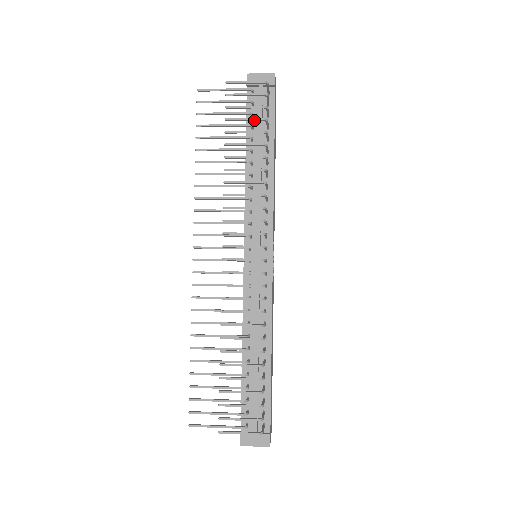
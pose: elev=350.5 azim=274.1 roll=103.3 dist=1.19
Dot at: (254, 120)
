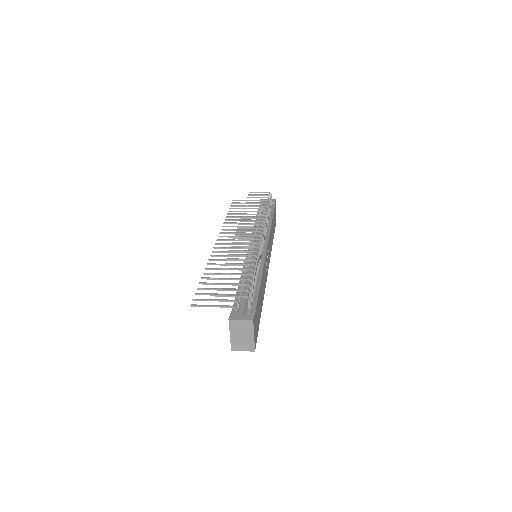
Dot at: (262, 200)
